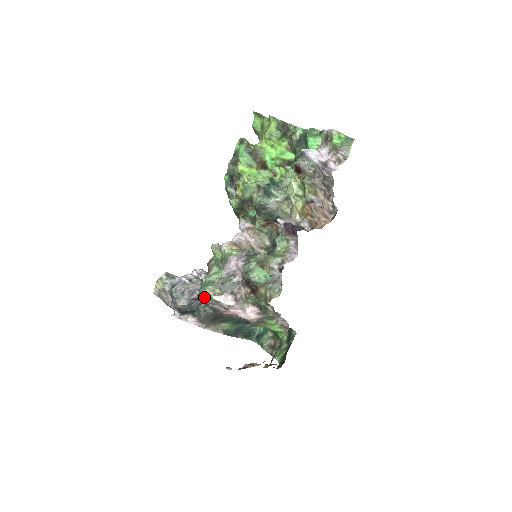
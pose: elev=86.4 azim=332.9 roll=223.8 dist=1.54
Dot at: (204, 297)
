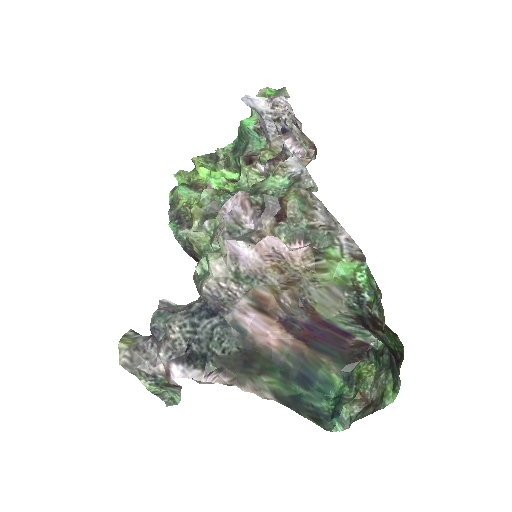
Dot at: (211, 279)
